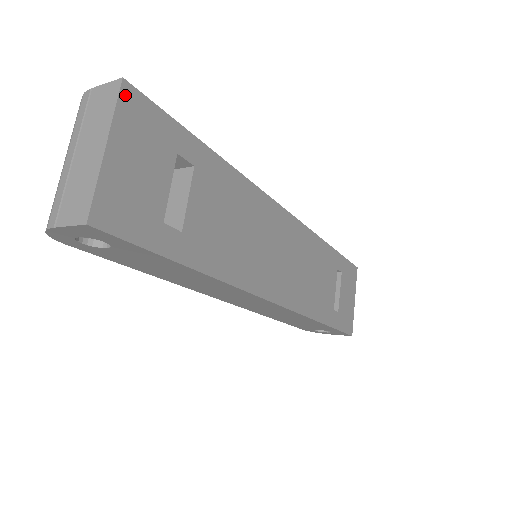
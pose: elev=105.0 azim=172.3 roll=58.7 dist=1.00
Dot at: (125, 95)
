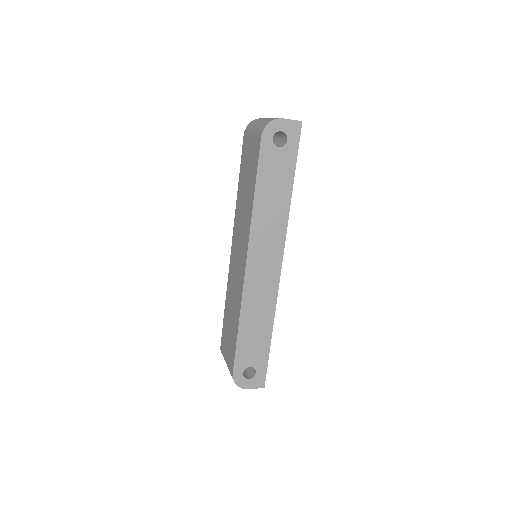
Dot at: occluded
